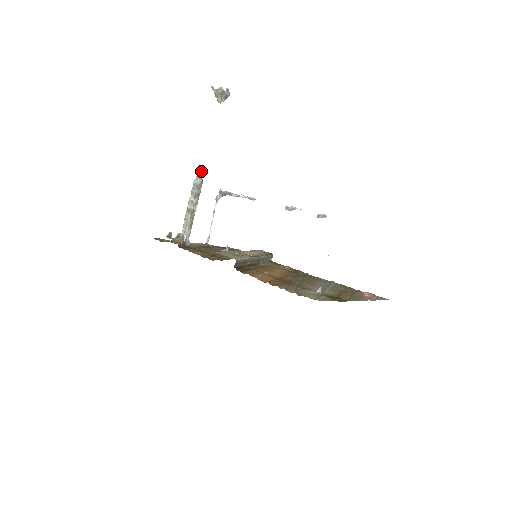
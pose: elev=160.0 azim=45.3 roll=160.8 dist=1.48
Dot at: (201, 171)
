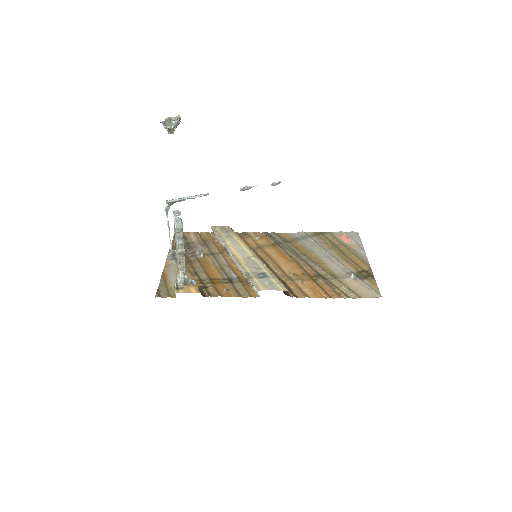
Dot at: (179, 213)
